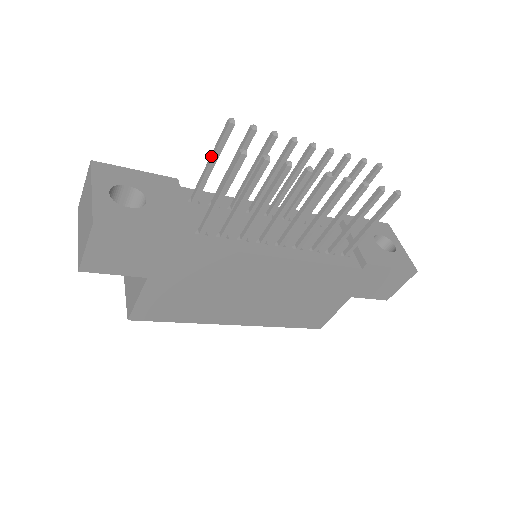
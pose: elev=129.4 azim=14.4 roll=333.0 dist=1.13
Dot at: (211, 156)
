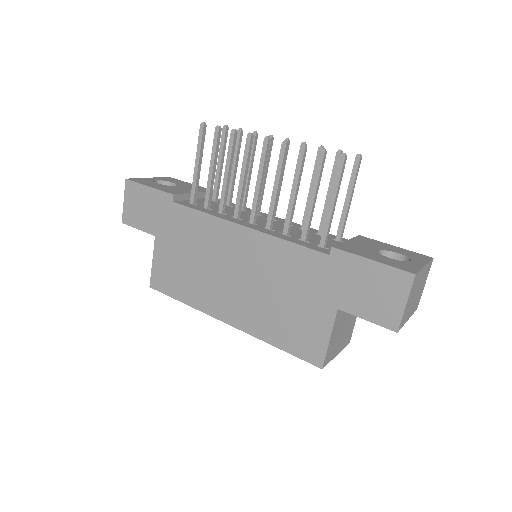
Dot at: (219, 159)
